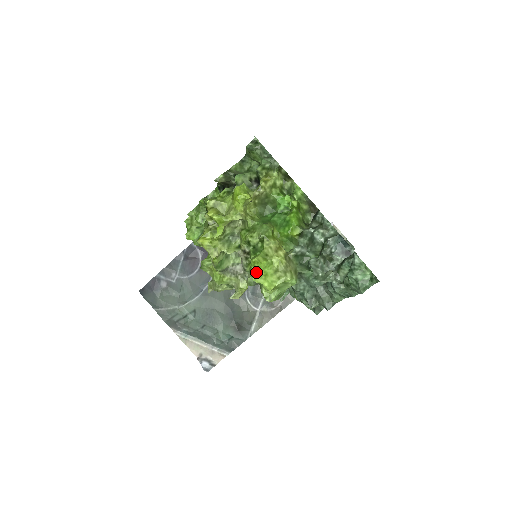
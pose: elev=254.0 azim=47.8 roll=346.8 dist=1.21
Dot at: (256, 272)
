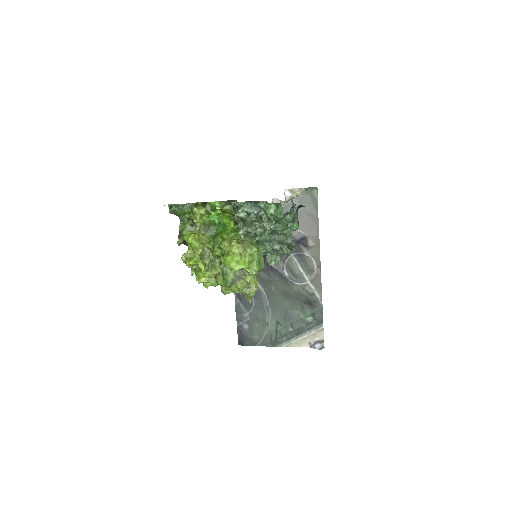
Dot at: (231, 266)
